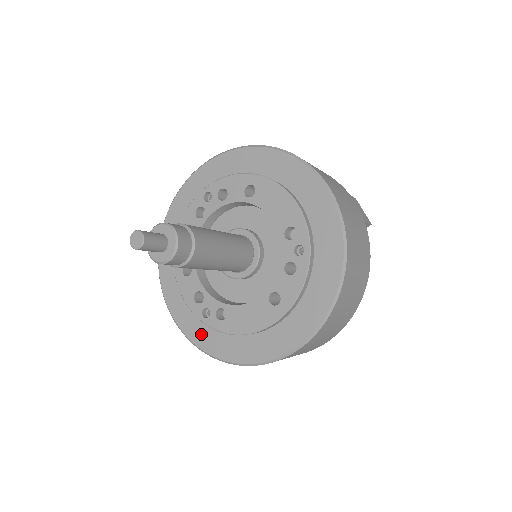
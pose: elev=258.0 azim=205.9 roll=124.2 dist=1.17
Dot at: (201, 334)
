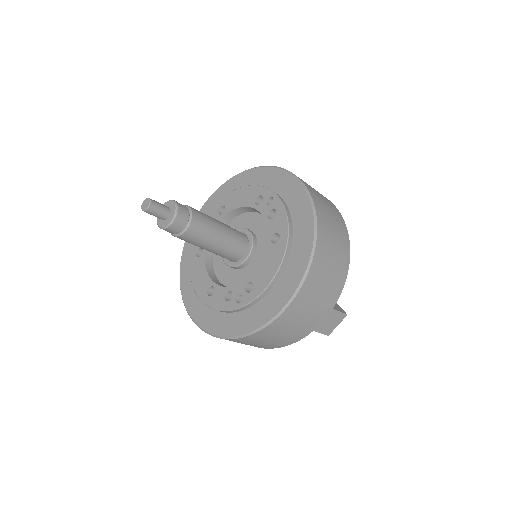
Dot at: (246, 321)
